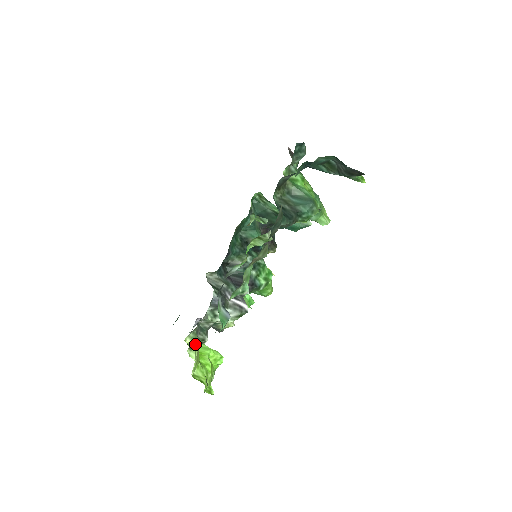
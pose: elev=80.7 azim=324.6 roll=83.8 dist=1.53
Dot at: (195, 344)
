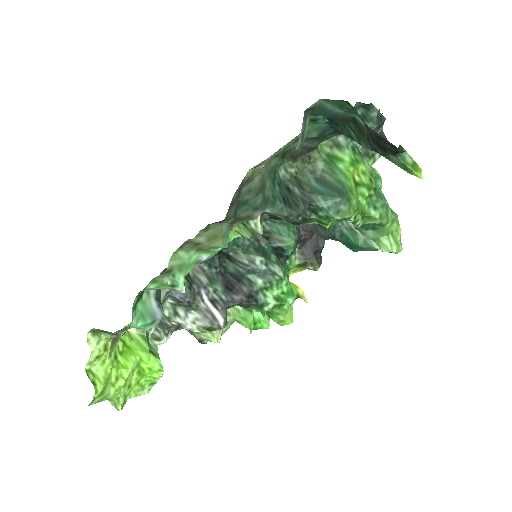
Dot at: (101, 330)
